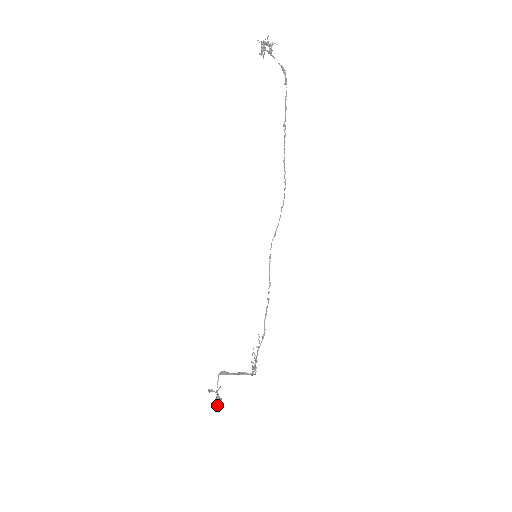
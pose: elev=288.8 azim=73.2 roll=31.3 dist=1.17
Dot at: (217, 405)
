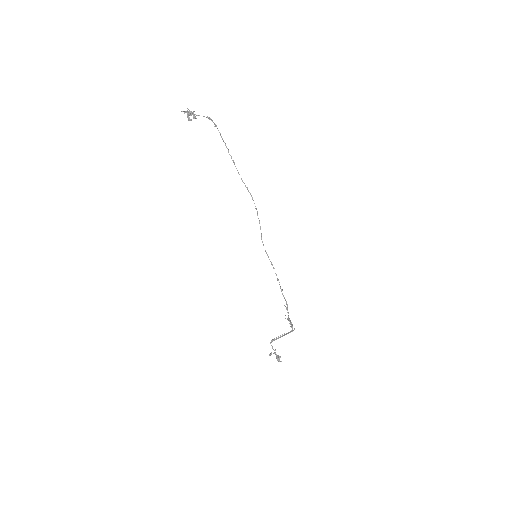
Dot at: (279, 361)
